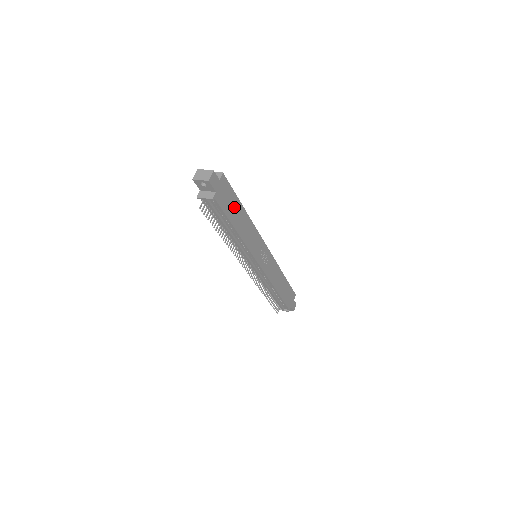
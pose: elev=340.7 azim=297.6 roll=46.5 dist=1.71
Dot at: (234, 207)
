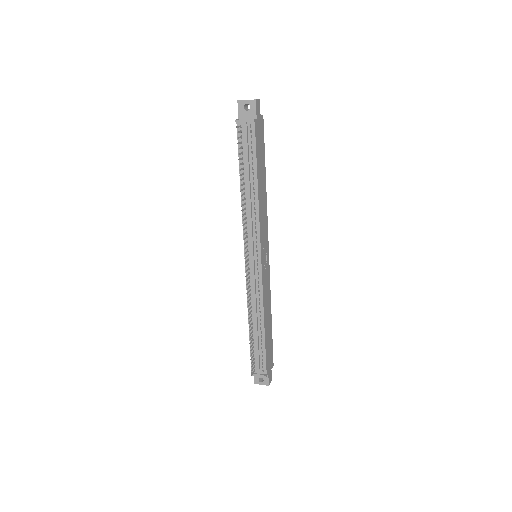
Dot at: (261, 159)
